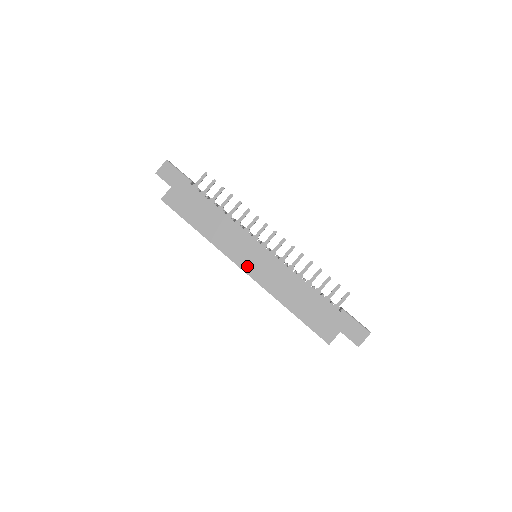
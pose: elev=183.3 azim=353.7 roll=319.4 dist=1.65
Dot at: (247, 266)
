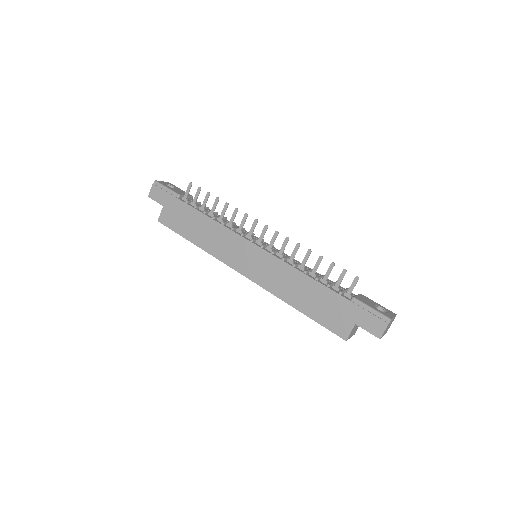
Dot at: (245, 270)
